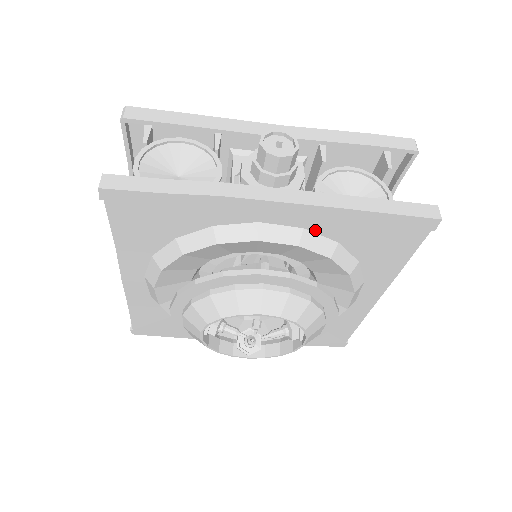
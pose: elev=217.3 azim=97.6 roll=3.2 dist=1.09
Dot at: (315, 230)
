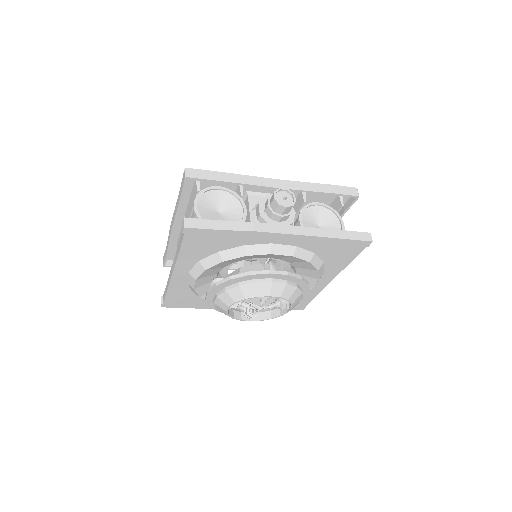
Dot at: (303, 247)
